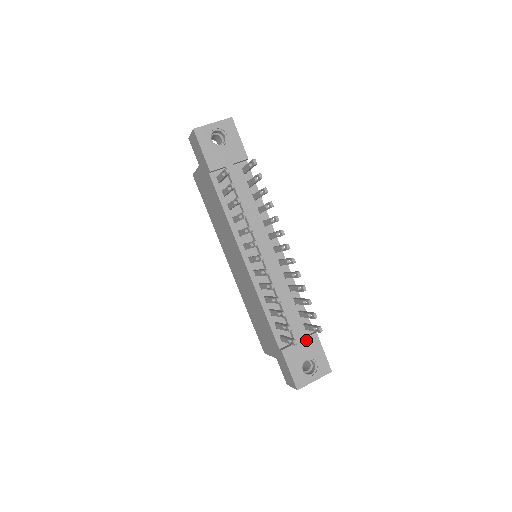
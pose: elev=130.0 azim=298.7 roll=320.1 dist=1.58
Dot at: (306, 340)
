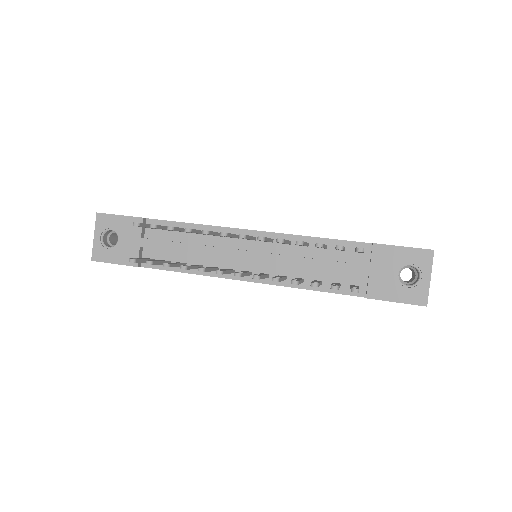
Dot at: (373, 262)
